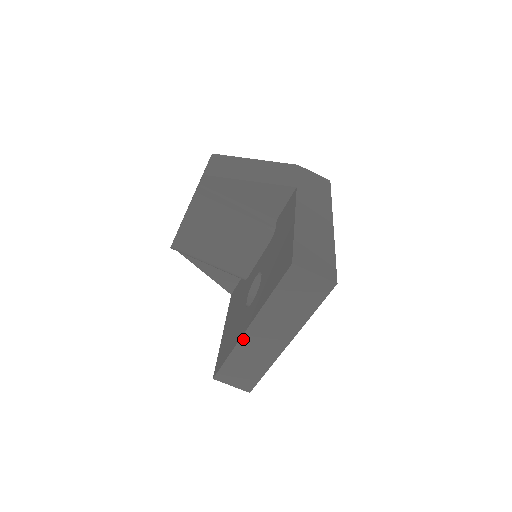
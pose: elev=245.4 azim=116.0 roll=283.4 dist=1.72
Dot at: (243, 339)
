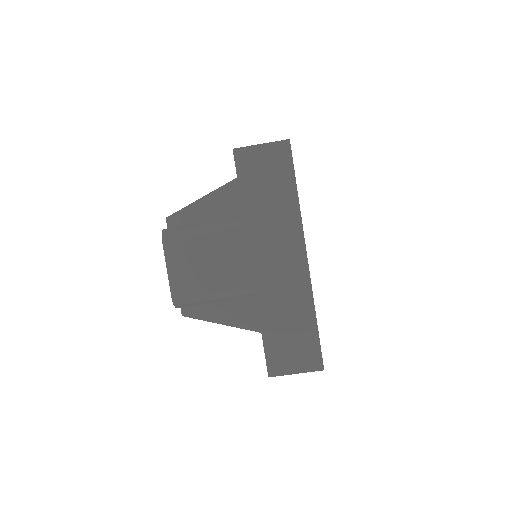
Dot at: (257, 285)
